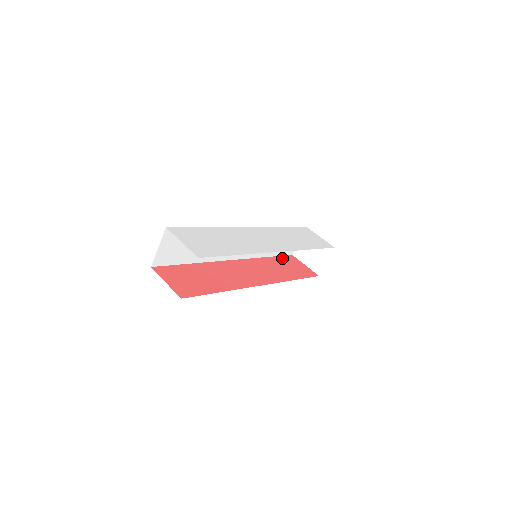
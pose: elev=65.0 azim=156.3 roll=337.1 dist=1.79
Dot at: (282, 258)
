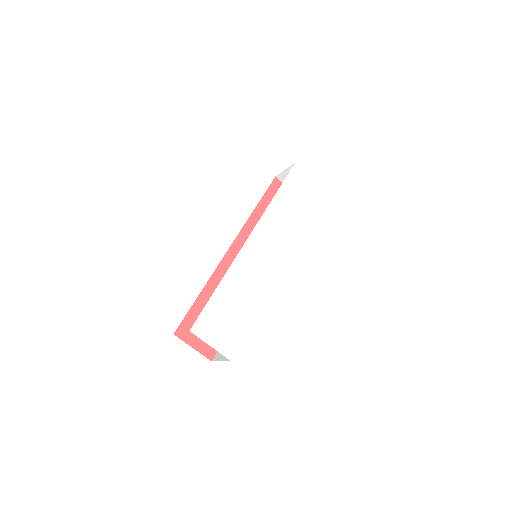
Dot at: (268, 196)
